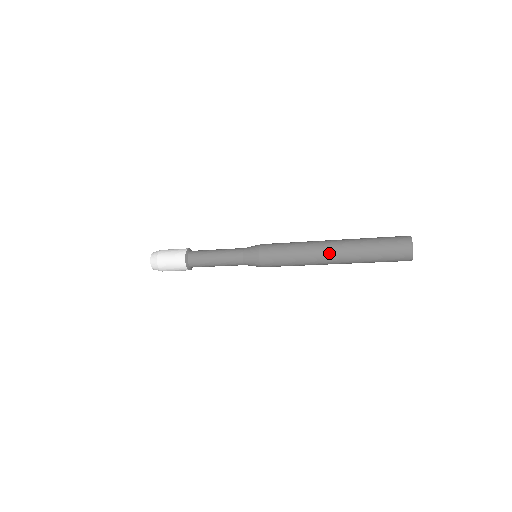
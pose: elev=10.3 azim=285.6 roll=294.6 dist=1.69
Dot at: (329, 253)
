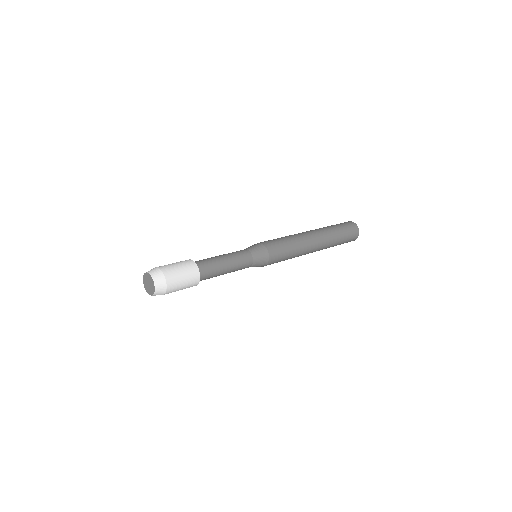
Dot at: (316, 238)
